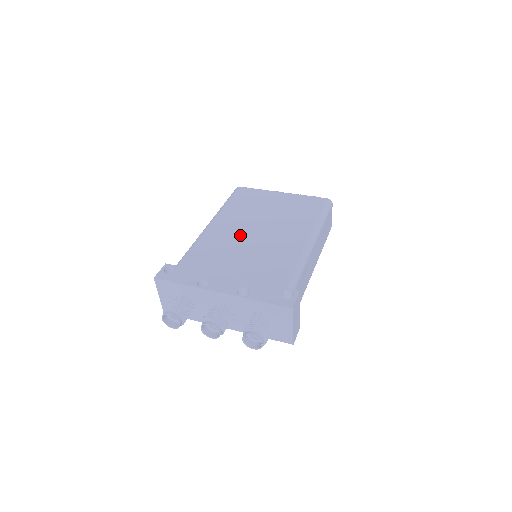
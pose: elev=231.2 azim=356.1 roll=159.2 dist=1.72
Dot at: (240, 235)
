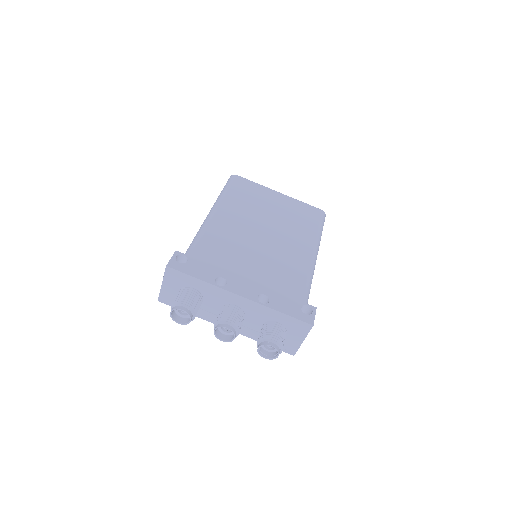
Dot at: (248, 233)
